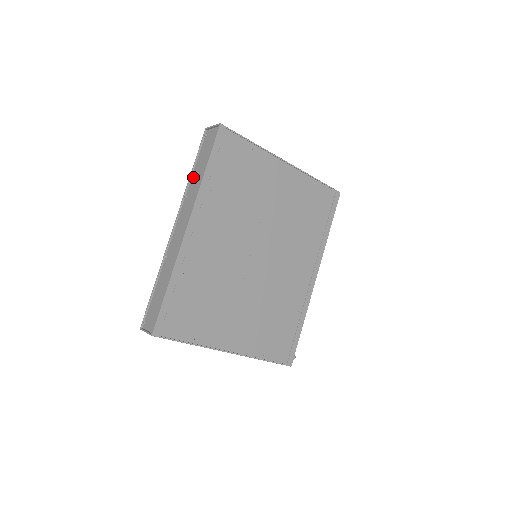
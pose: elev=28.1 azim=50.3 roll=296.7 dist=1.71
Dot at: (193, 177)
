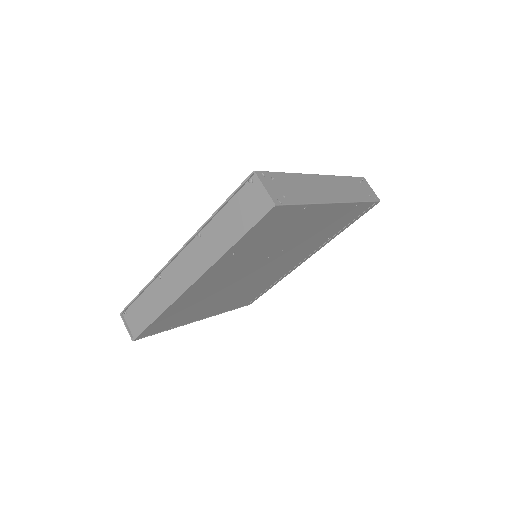
Dot at: (215, 222)
